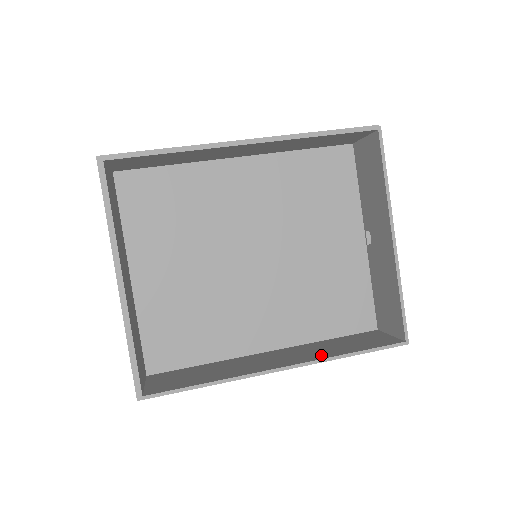
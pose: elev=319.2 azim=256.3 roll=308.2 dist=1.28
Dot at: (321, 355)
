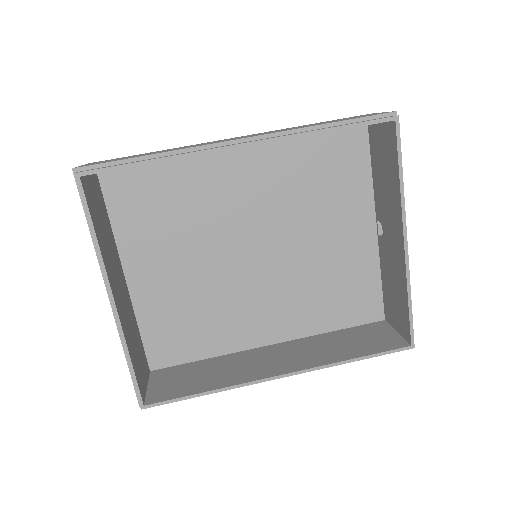
Dot at: (322, 359)
